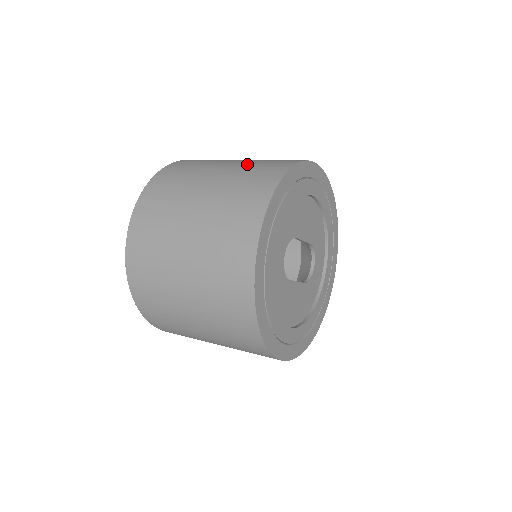
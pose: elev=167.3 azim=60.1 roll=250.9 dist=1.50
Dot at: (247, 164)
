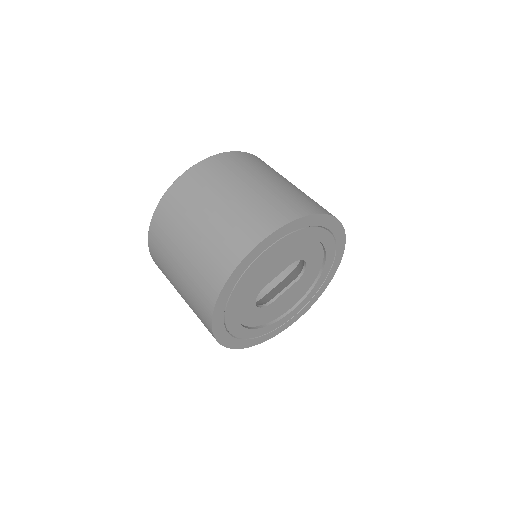
Dot at: (197, 257)
